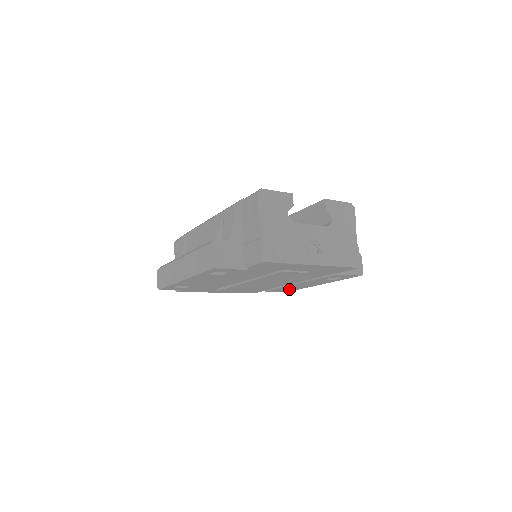
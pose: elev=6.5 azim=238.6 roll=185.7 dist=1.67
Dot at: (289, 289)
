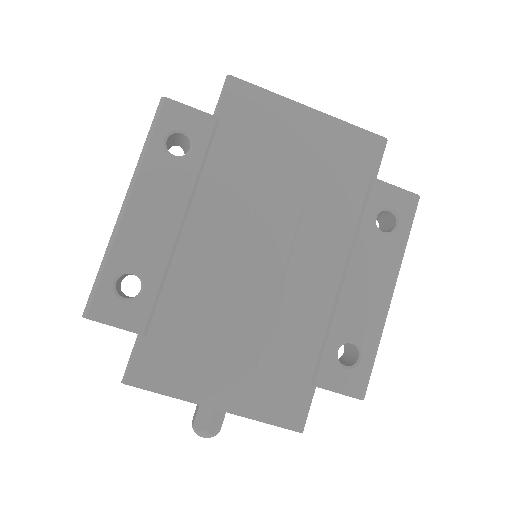
Dot at: (355, 364)
